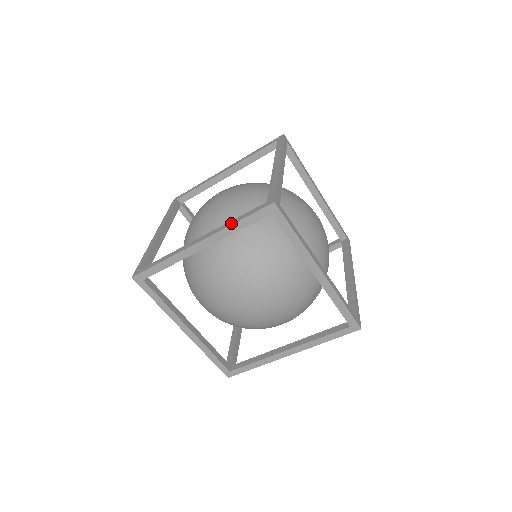
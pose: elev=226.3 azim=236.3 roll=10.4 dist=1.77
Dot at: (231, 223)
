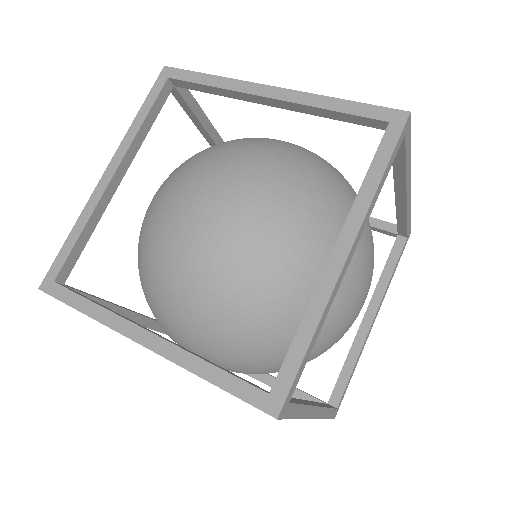
Dot at: (134, 124)
